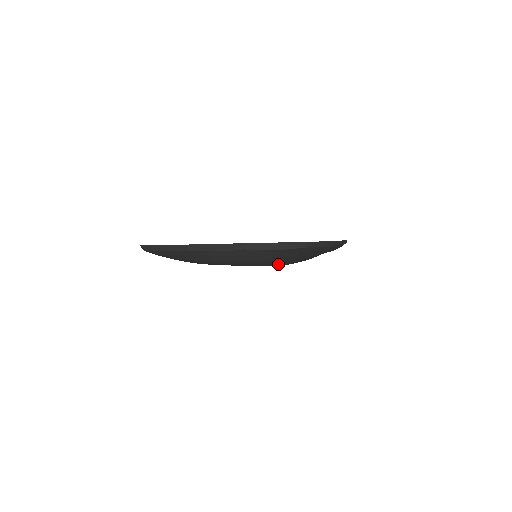
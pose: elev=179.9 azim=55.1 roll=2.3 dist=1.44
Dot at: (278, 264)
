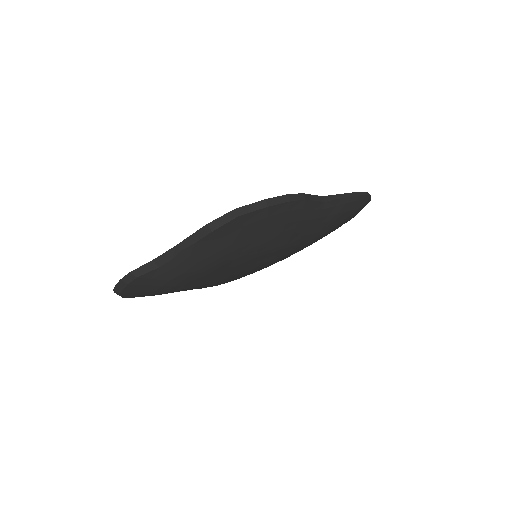
Dot at: (254, 252)
